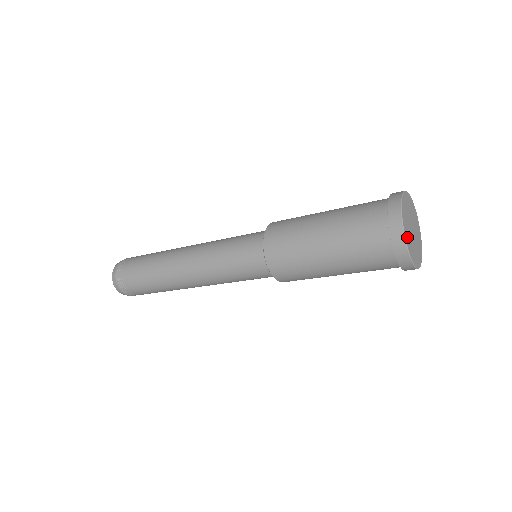
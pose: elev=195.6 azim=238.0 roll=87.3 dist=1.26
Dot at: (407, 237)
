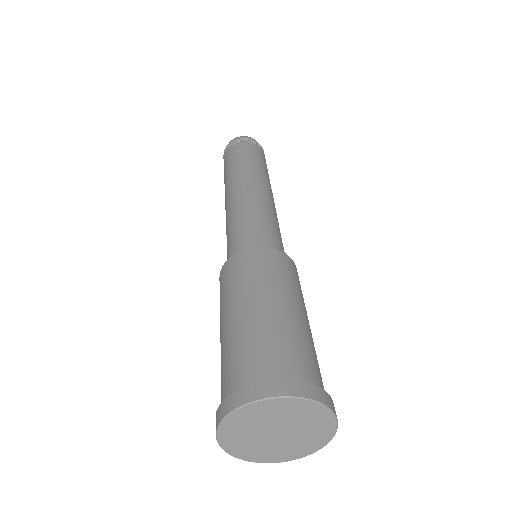
Dot at: (236, 423)
